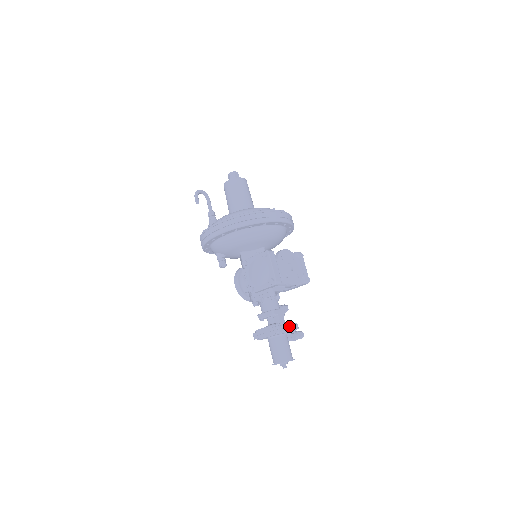
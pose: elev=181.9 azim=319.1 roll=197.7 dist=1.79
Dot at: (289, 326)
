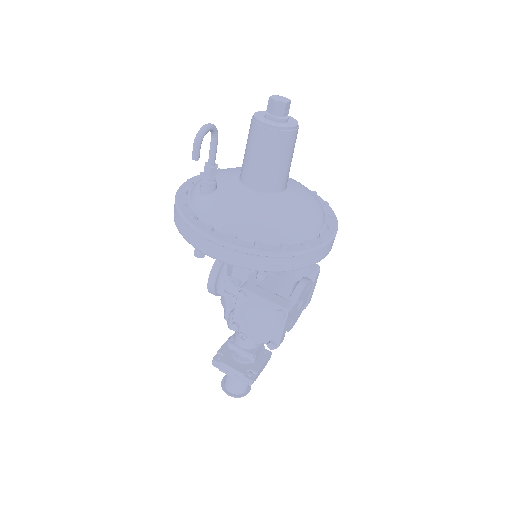
Dot at: (263, 367)
